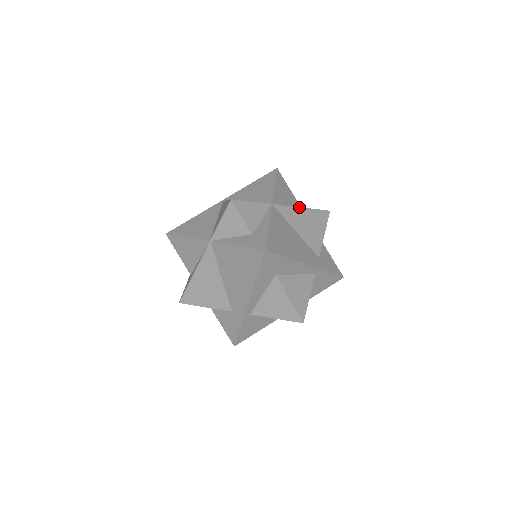
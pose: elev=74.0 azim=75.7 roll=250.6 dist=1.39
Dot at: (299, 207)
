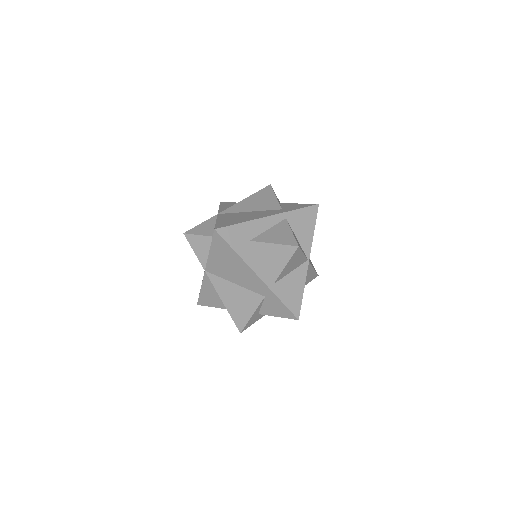
Dot at: (242, 201)
